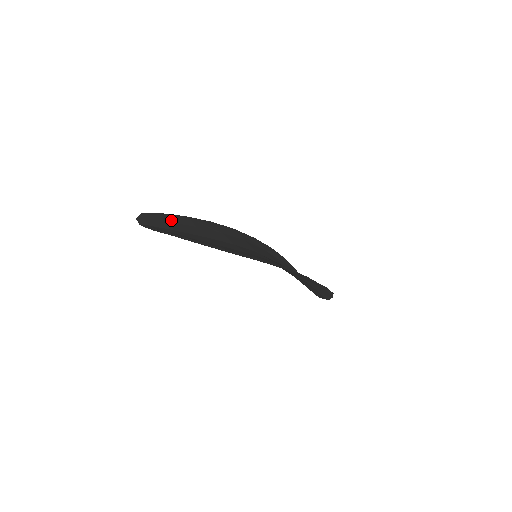
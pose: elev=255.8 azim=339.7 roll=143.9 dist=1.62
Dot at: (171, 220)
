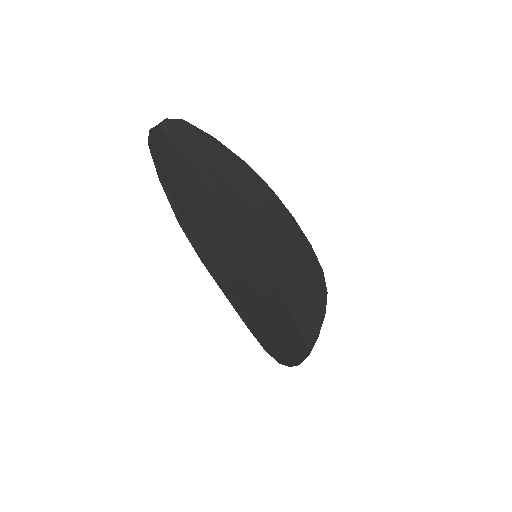
Dot at: (209, 149)
